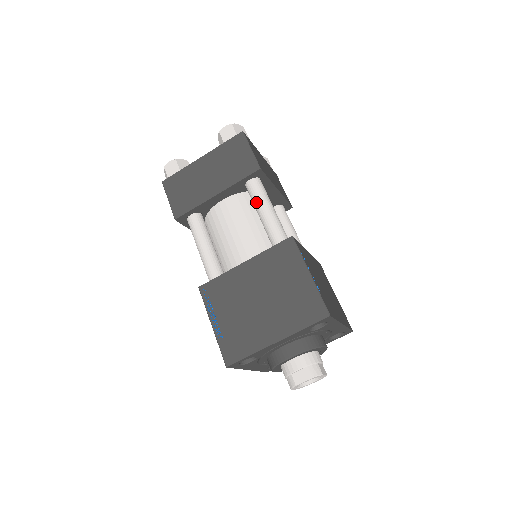
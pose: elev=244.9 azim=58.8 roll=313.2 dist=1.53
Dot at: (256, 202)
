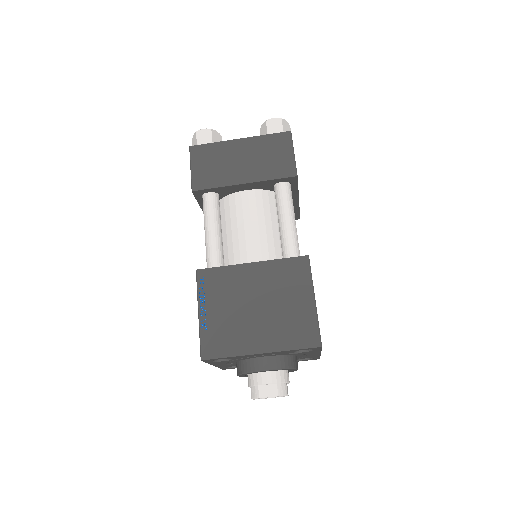
Dot at: (281, 207)
